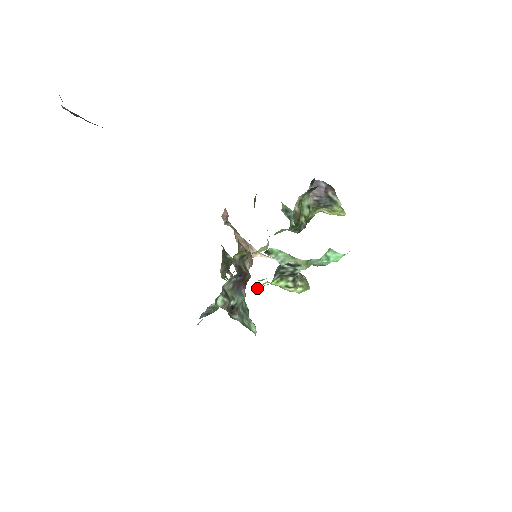
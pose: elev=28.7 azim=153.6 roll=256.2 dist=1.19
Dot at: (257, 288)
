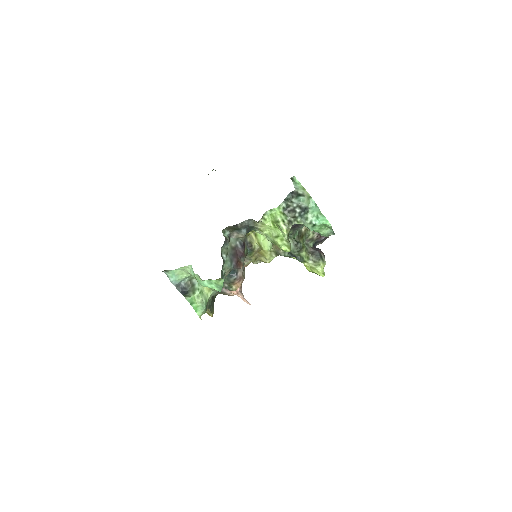
Dot at: (265, 213)
